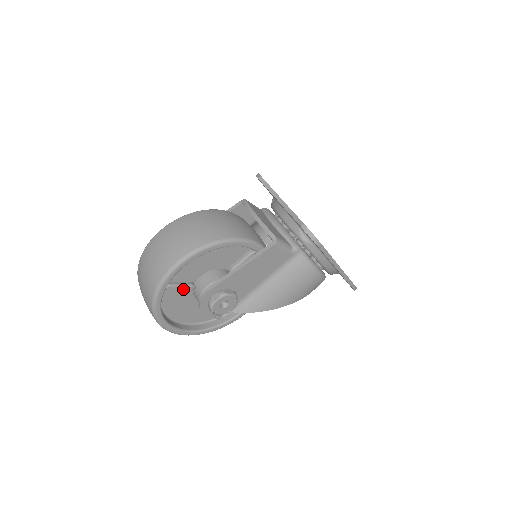
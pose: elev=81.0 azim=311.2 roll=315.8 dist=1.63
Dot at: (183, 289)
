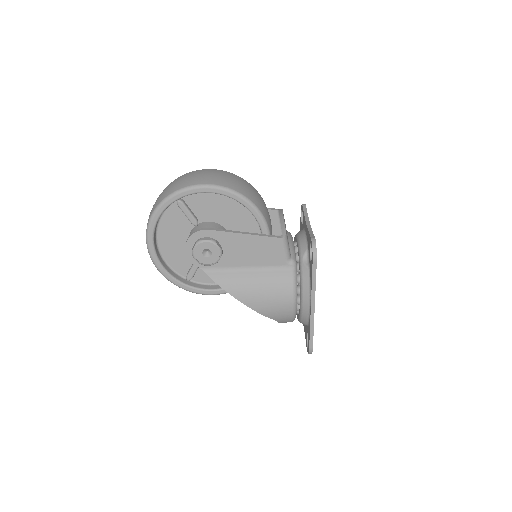
Dot at: (188, 217)
